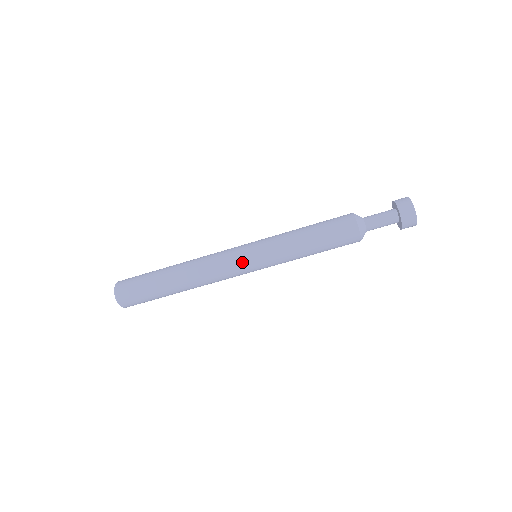
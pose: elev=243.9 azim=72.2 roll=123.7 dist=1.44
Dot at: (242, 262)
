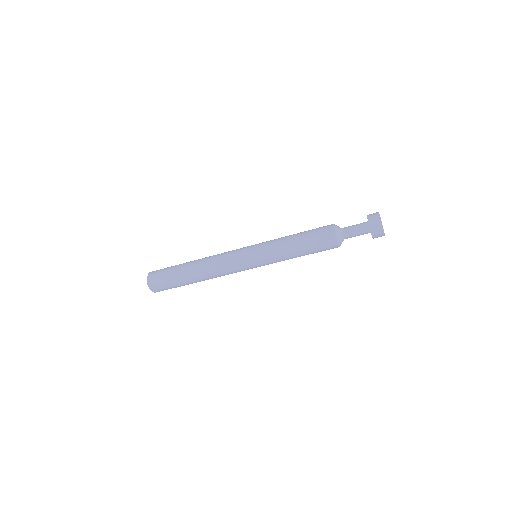
Dot at: (244, 262)
